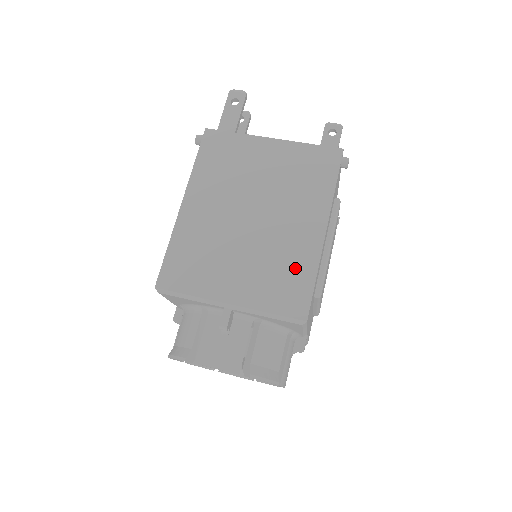
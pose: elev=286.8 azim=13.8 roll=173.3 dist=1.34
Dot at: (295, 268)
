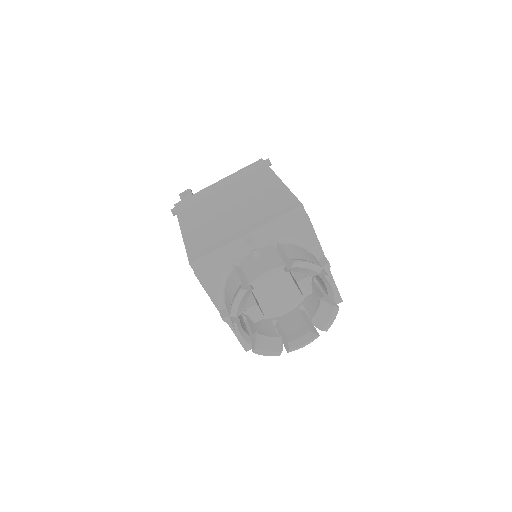
Dot at: (275, 198)
